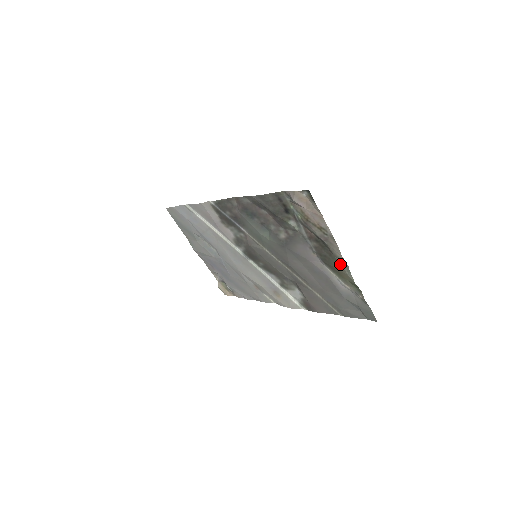
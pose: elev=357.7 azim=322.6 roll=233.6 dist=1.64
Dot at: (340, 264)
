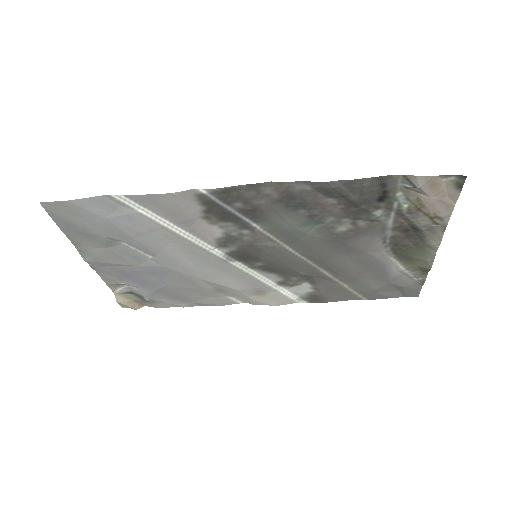
Dot at: (426, 252)
